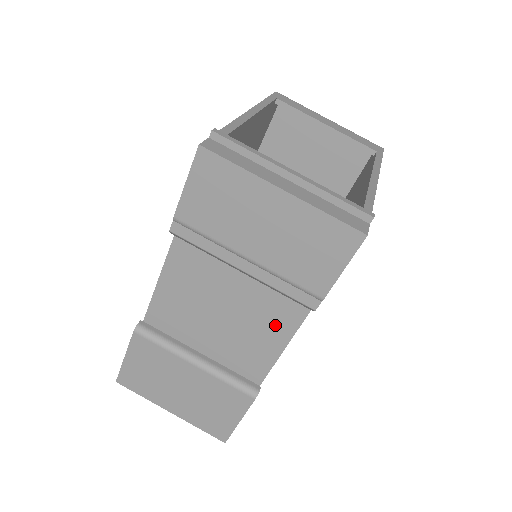
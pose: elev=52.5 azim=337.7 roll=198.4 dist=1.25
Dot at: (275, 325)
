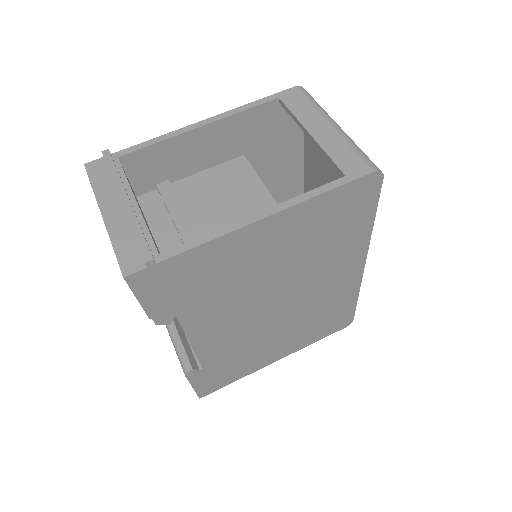
Dot at: occluded
